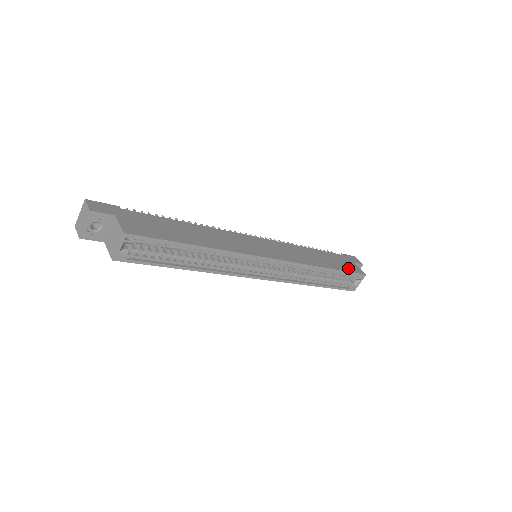
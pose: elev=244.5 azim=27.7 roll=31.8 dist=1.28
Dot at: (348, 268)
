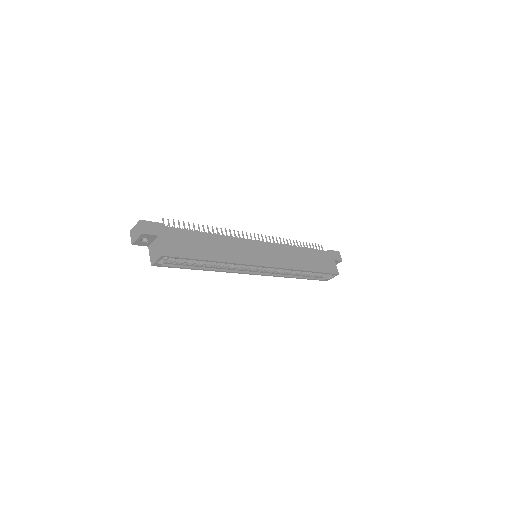
Dot at: (326, 268)
